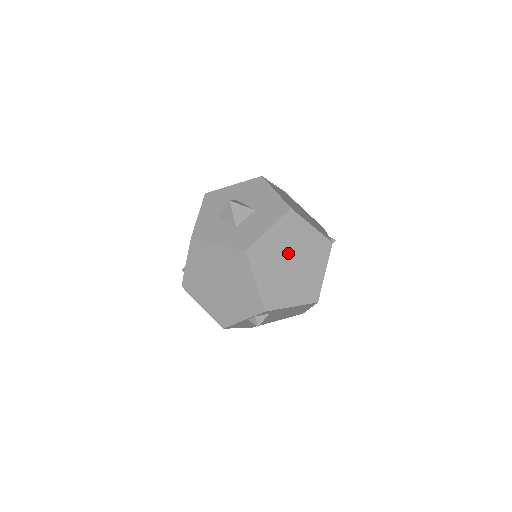
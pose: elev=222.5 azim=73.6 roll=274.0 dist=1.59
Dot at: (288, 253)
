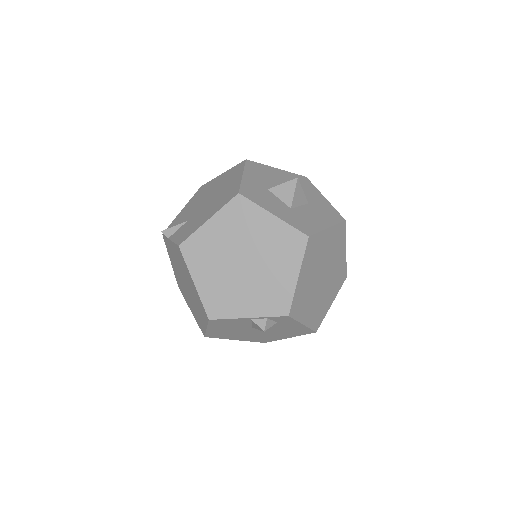
Dot at: (325, 264)
